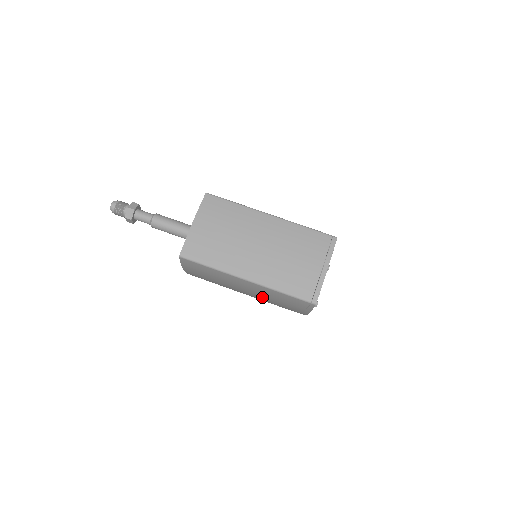
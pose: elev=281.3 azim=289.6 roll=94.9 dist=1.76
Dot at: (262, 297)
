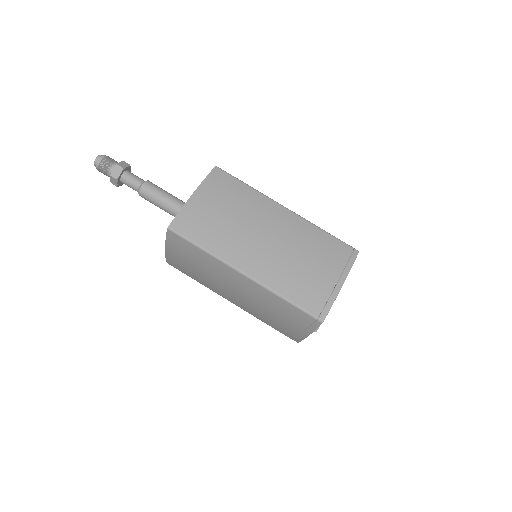
Dot at: (254, 305)
